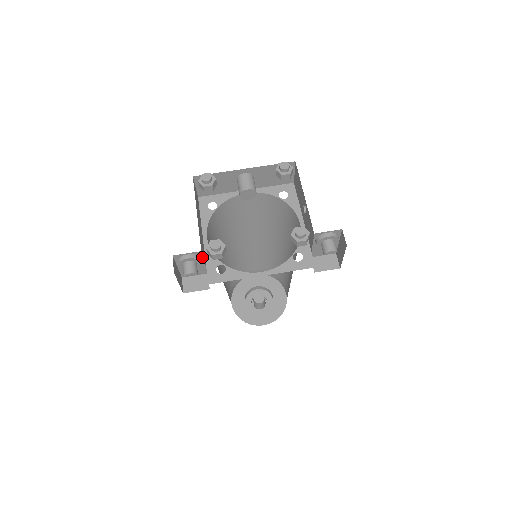
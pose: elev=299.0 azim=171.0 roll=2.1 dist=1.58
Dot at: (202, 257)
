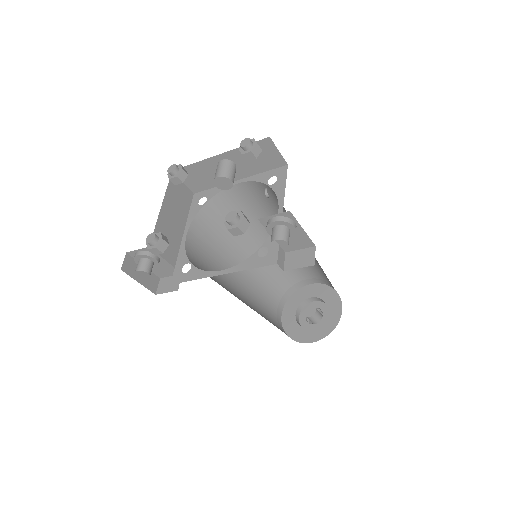
Dot at: occluded
